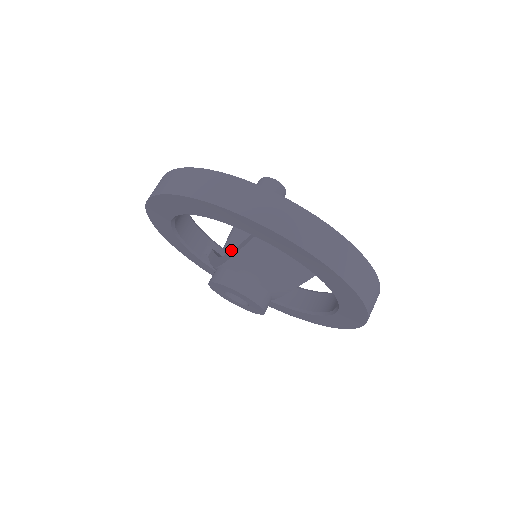
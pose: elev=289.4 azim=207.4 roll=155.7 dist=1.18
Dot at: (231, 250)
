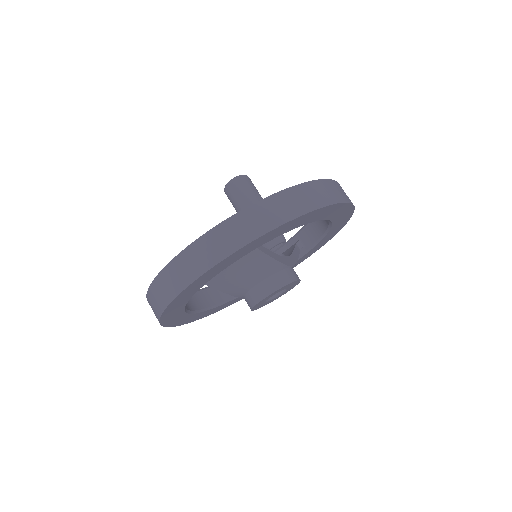
Dot at: occluded
